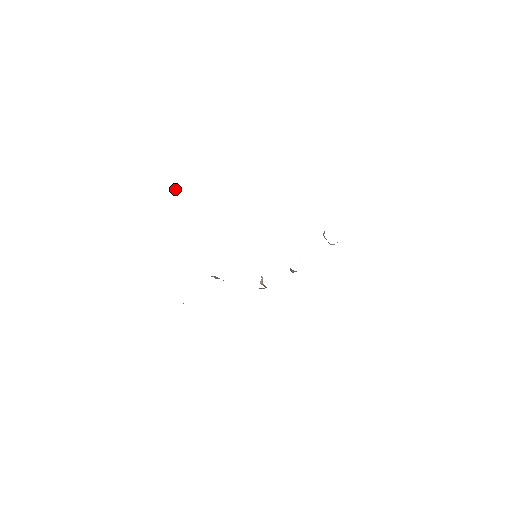
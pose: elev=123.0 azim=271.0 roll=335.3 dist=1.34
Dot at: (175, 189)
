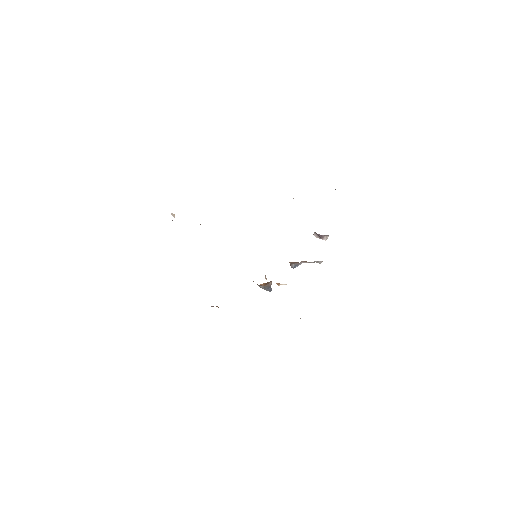
Dot at: (173, 215)
